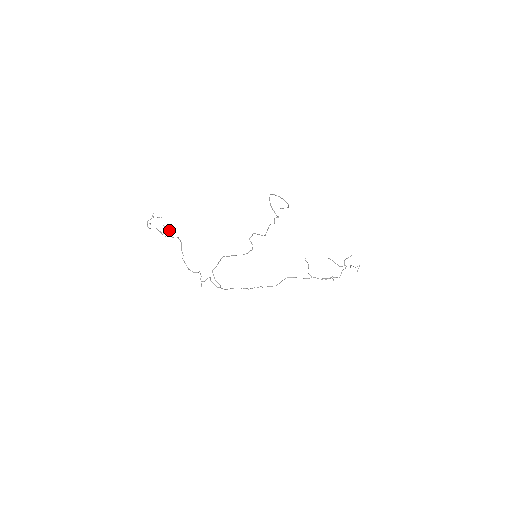
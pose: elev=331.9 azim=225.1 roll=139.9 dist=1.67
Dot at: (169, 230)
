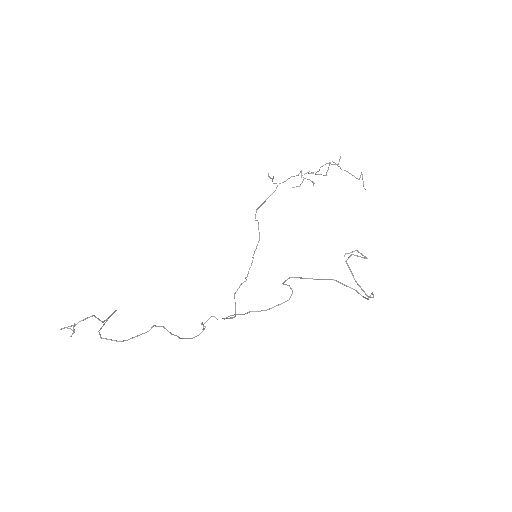
Dot at: (111, 315)
